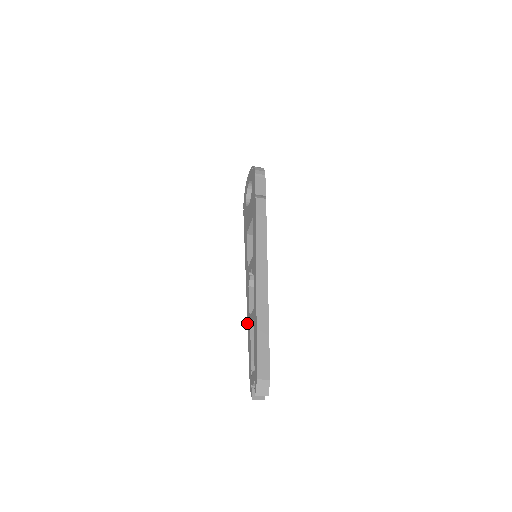
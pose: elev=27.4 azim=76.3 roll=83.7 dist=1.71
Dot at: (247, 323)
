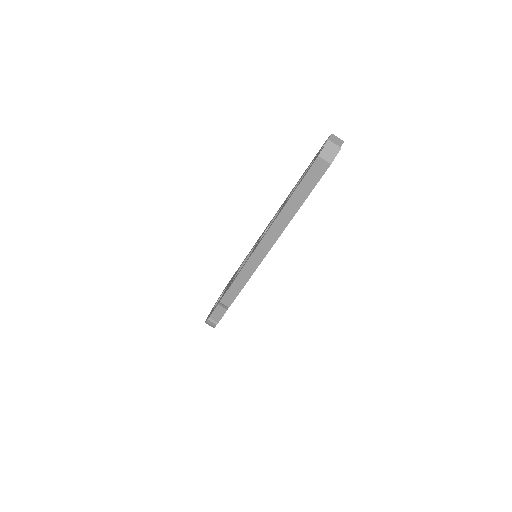
Dot at: (276, 217)
